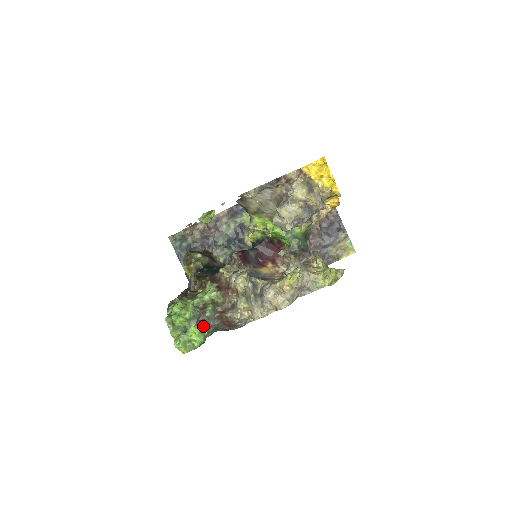
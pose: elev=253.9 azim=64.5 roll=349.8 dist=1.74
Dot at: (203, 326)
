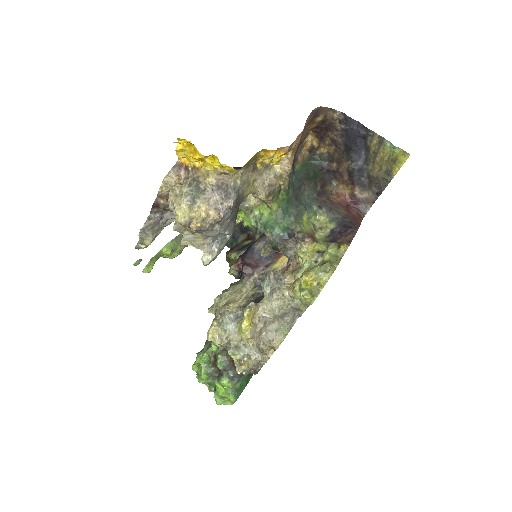
Dot at: (222, 383)
